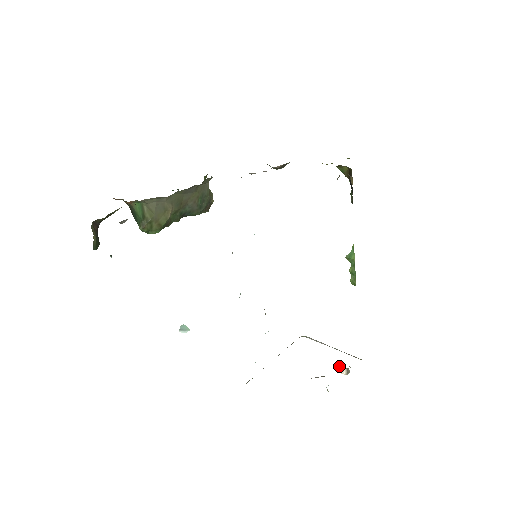
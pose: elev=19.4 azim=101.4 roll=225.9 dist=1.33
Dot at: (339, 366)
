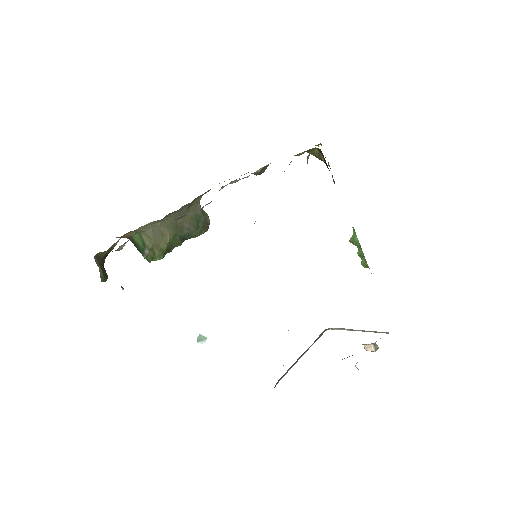
Dot at: (365, 344)
